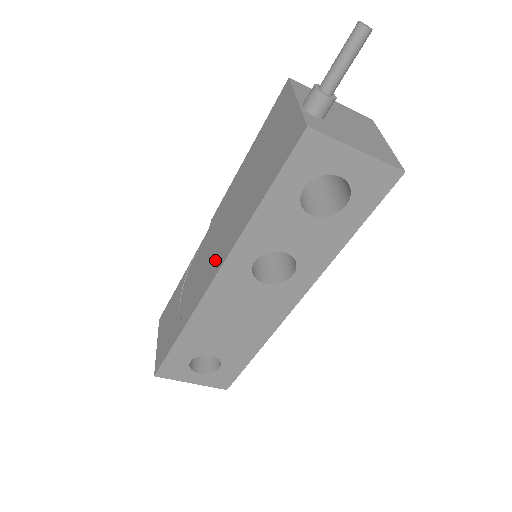
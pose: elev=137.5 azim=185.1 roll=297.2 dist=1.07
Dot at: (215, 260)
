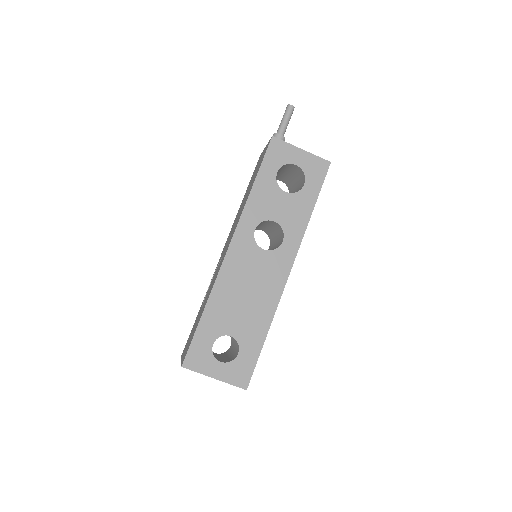
Dot at: (228, 243)
